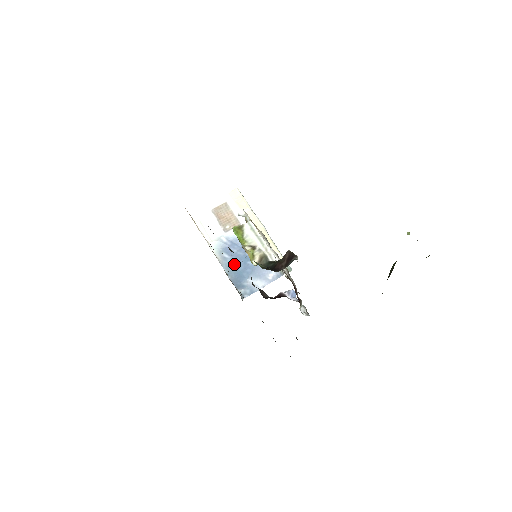
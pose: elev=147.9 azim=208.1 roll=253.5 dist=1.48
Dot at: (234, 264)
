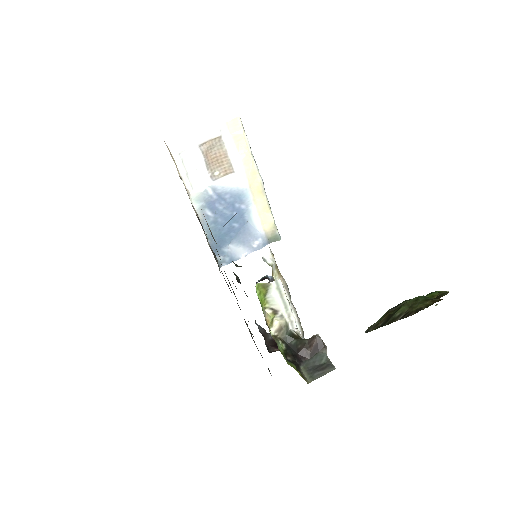
Dot at: (217, 225)
